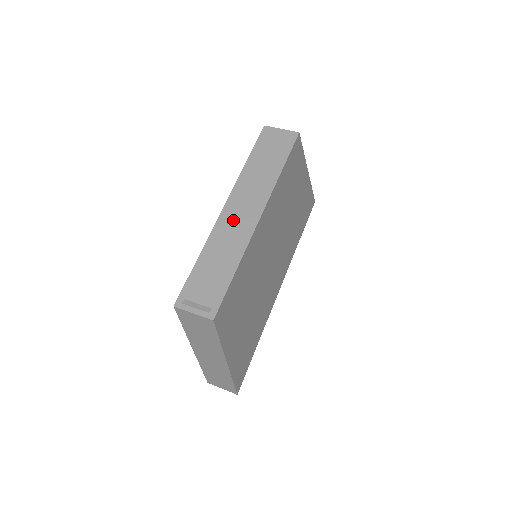
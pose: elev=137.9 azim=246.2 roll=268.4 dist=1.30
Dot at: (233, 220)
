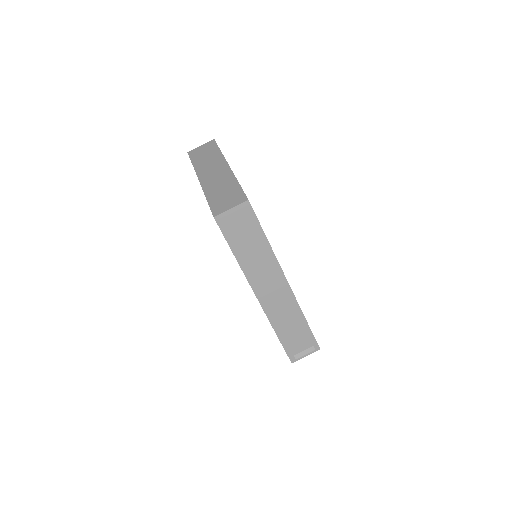
Dot at: (273, 299)
